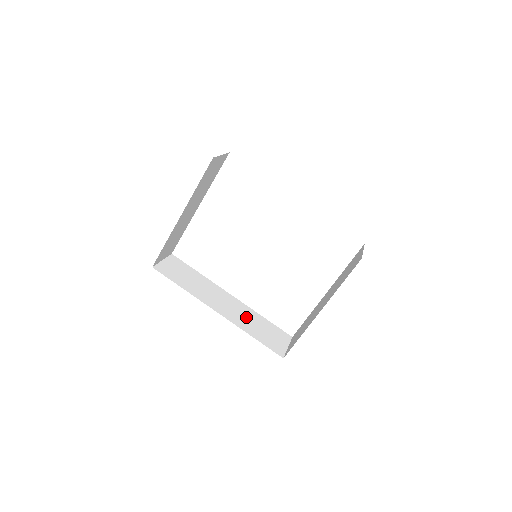
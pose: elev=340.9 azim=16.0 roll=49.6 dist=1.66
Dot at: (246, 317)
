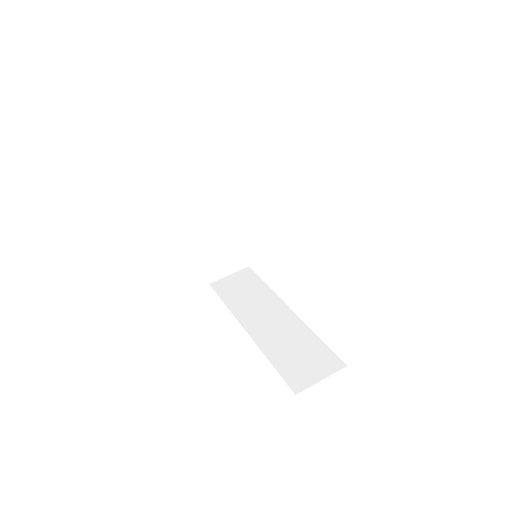
Dot at: (285, 336)
